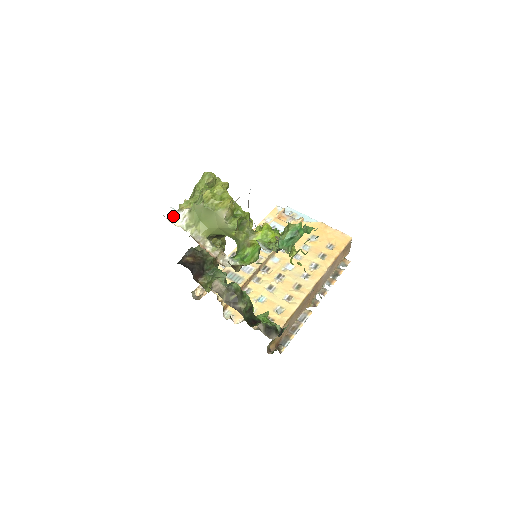
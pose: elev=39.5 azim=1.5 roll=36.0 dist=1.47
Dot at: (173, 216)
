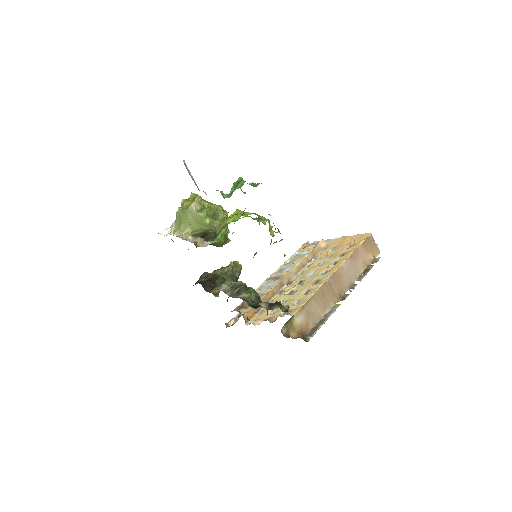
Dot at: (165, 231)
